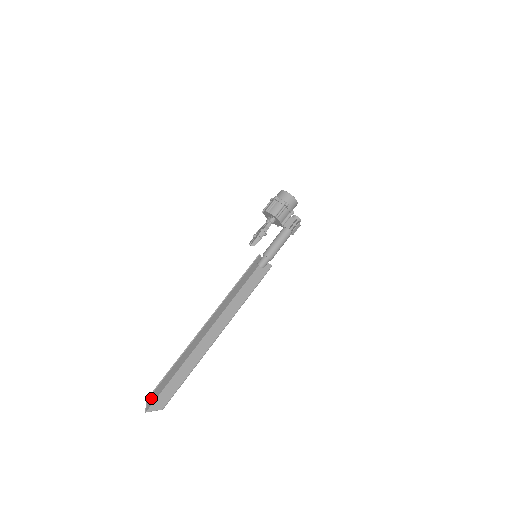
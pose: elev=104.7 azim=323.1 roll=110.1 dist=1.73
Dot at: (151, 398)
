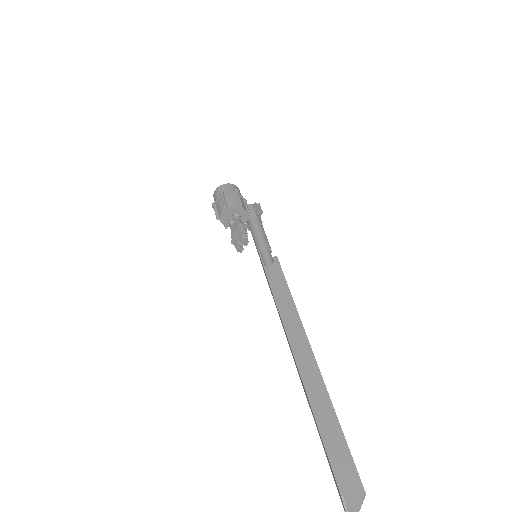
Dot at: (341, 494)
